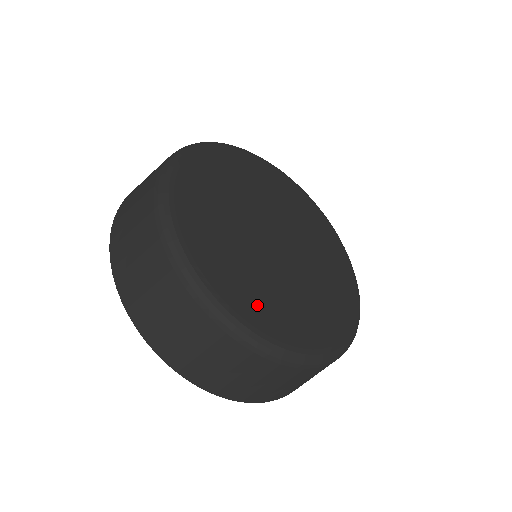
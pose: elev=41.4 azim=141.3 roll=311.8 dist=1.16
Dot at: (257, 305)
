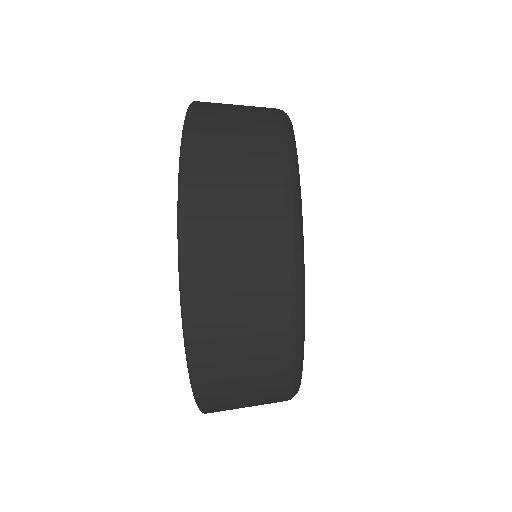
Dot at: occluded
